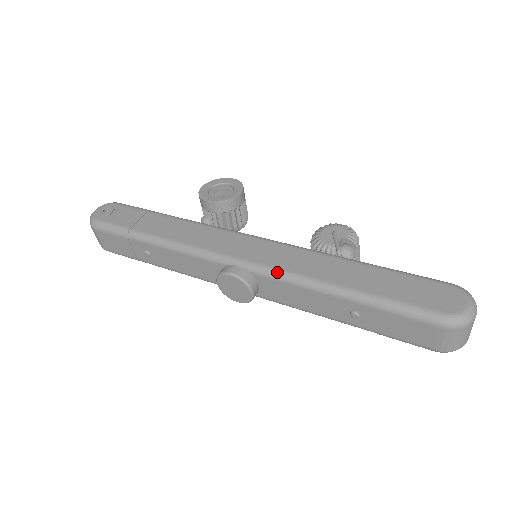
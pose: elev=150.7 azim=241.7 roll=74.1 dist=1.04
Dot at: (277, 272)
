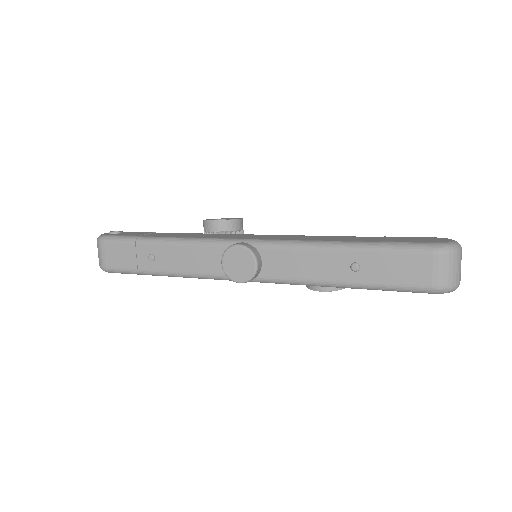
Dot at: (281, 241)
